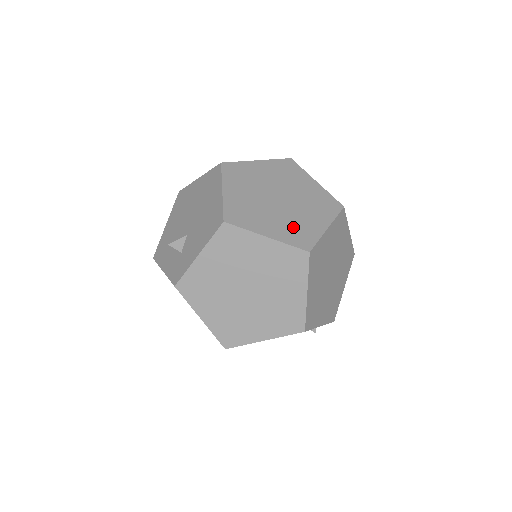
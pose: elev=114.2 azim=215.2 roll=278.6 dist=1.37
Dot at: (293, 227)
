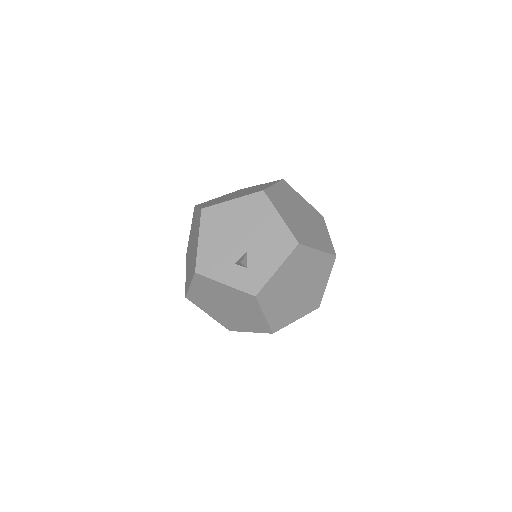
Dot at: (321, 239)
